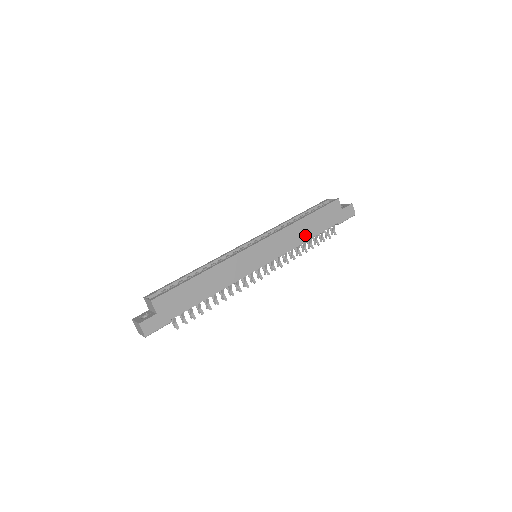
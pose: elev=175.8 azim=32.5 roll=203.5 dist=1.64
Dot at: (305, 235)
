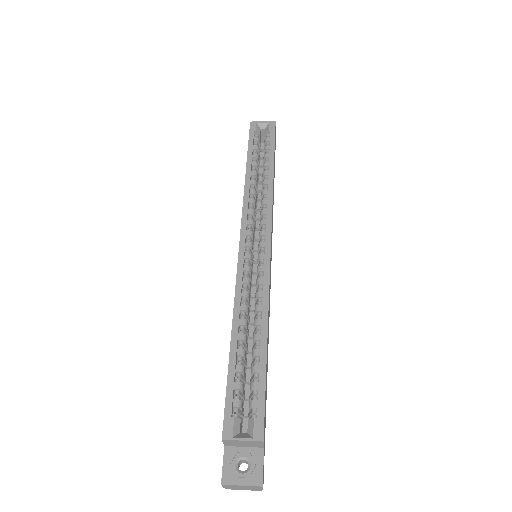
Dot at: occluded
